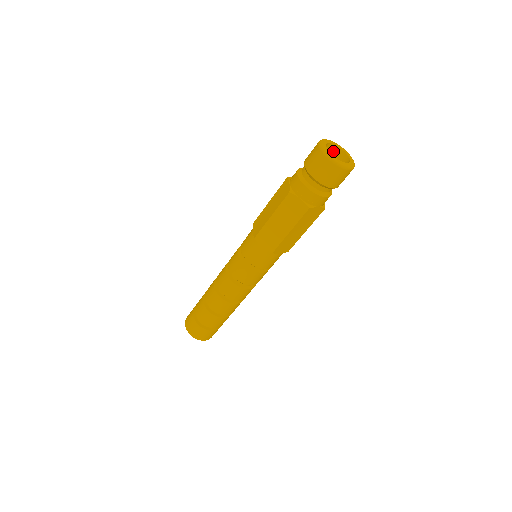
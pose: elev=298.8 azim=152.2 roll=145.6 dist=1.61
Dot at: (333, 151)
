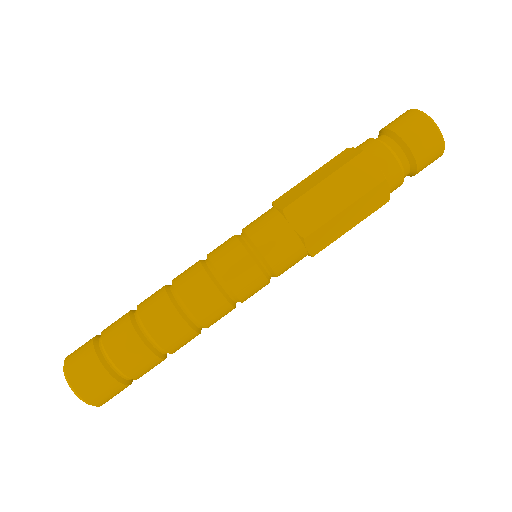
Dot at: occluded
